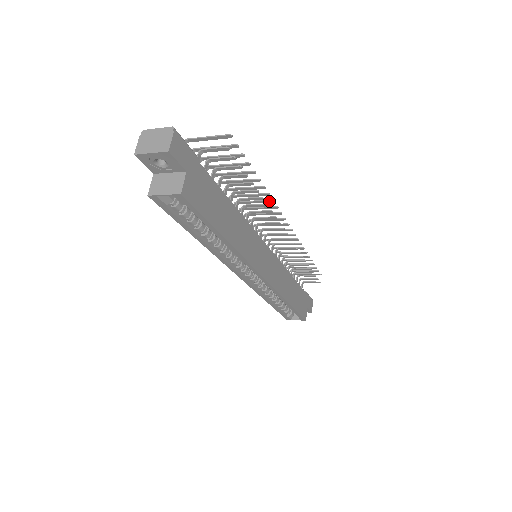
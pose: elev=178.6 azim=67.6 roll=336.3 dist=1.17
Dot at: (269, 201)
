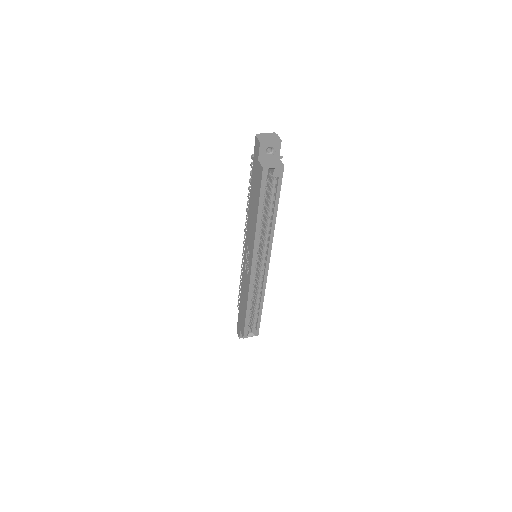
Dot at: occluded
